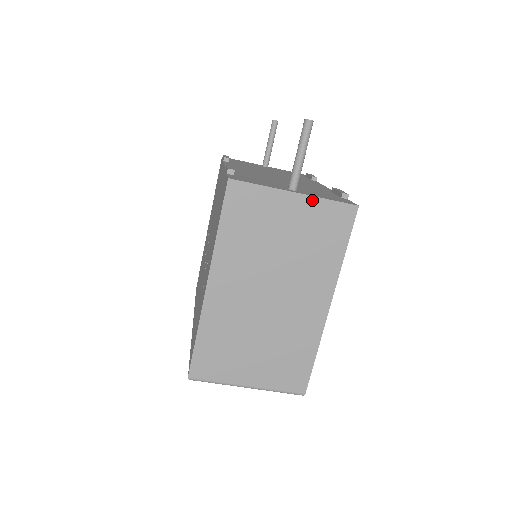
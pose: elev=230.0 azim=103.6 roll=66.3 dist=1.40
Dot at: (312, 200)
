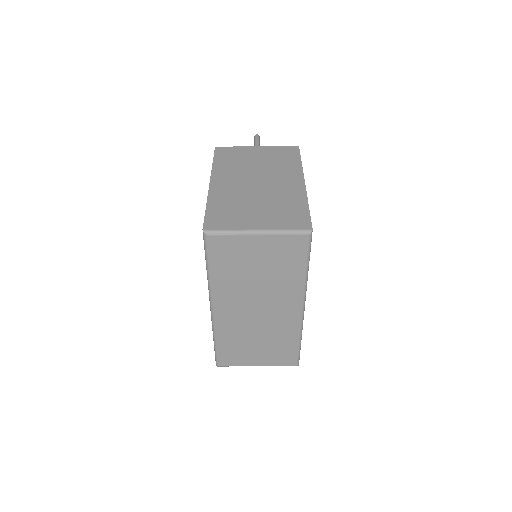
Dot at: (269, 148)
